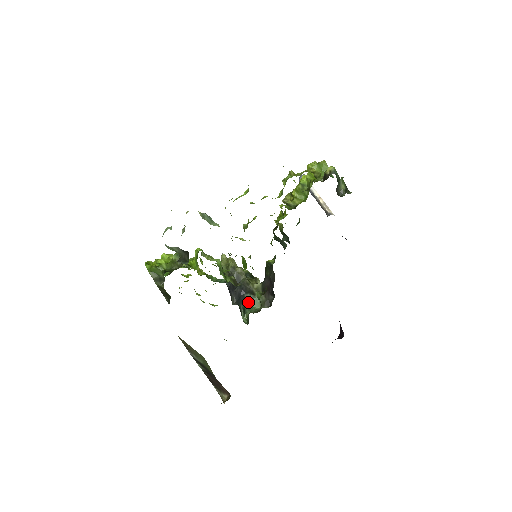
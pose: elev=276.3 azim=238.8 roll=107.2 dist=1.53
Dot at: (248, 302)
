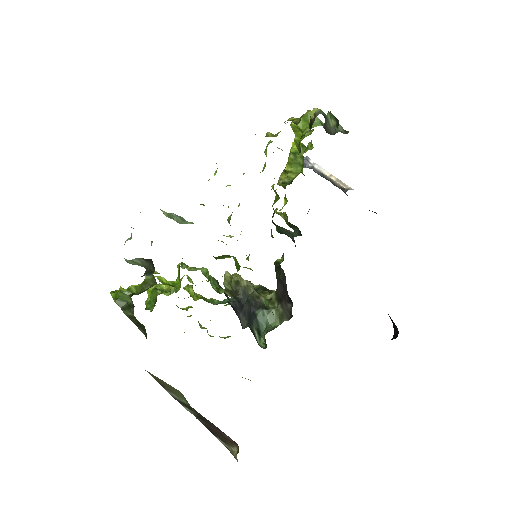
Dot at: (262, 320)
